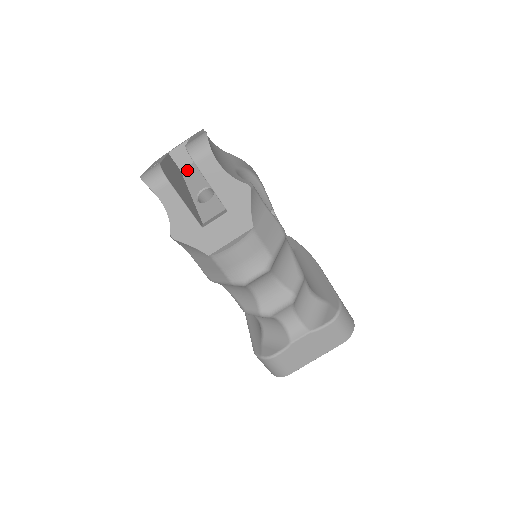
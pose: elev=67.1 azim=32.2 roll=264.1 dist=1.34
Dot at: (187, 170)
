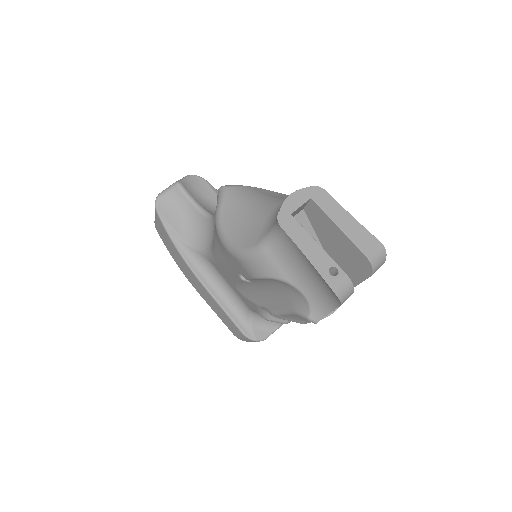
Dot at: occluded
